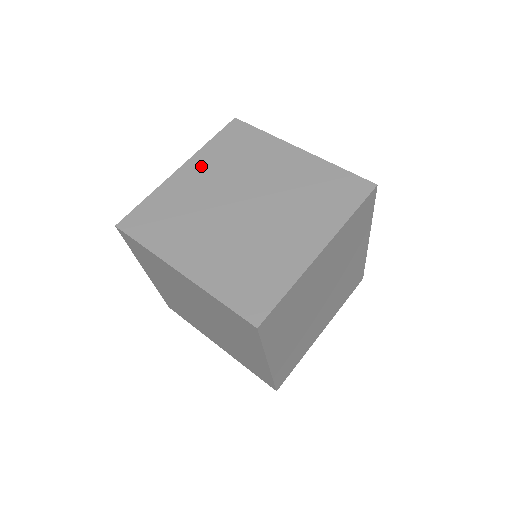
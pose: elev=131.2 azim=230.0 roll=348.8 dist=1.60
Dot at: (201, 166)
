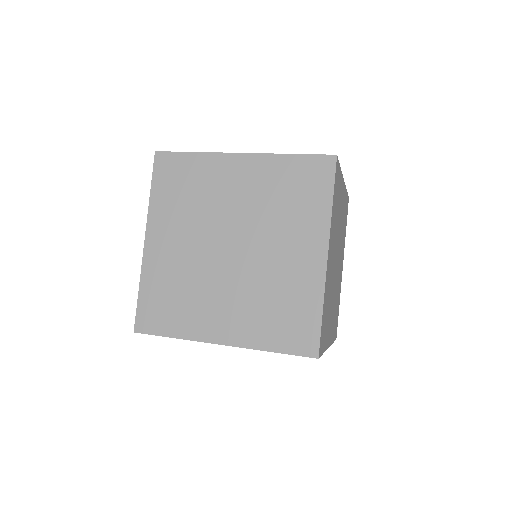
Dot at: (163, 227)
